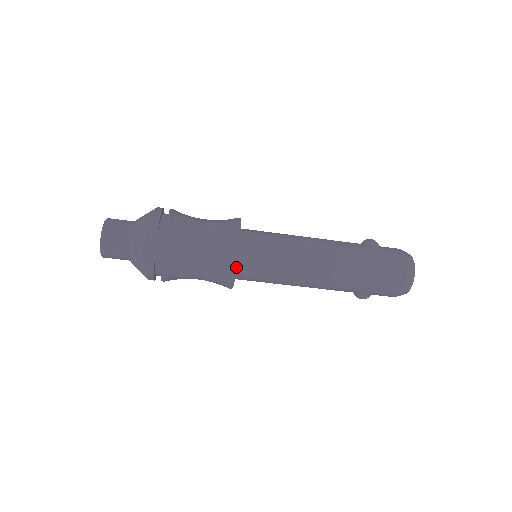
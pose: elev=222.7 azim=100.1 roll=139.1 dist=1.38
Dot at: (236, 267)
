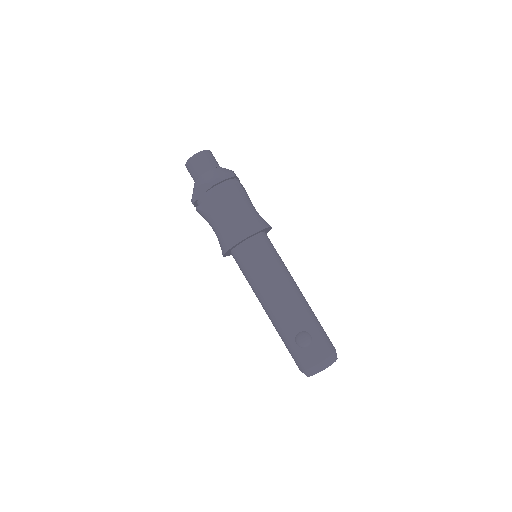
Dot at: (270, 226)
